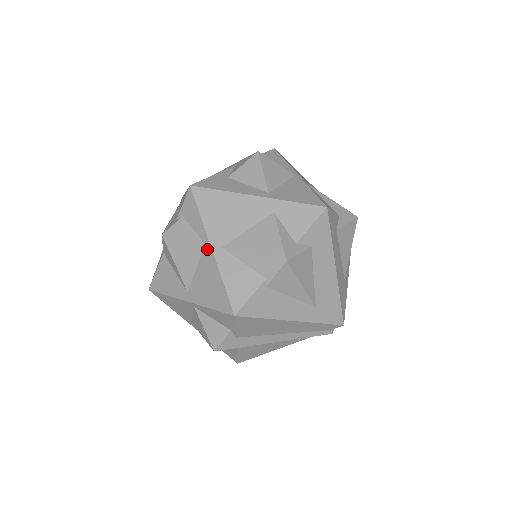
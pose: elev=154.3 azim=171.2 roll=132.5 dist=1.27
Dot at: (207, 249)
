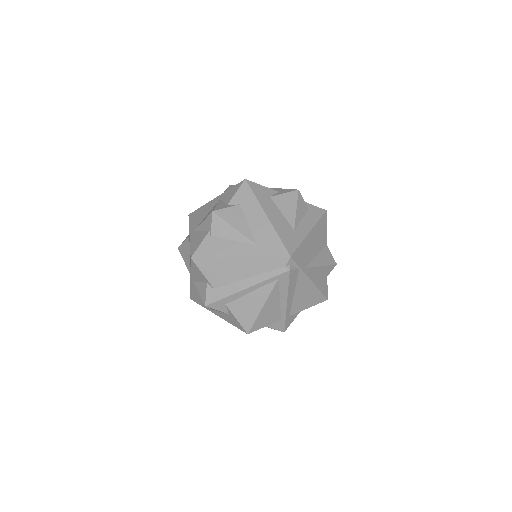
Dot at: (189, 237)
